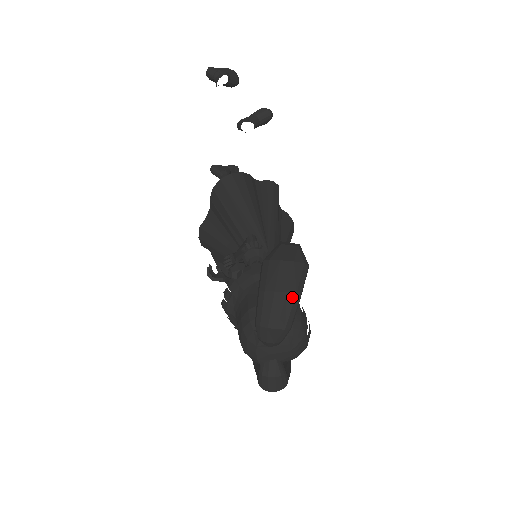
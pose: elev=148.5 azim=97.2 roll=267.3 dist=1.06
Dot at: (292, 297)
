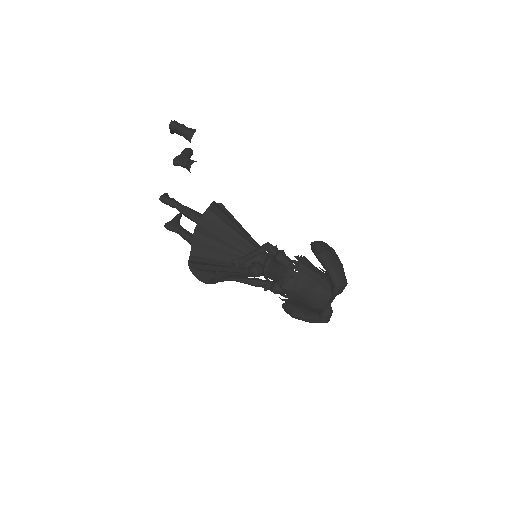
Dot at: (343, 268)
